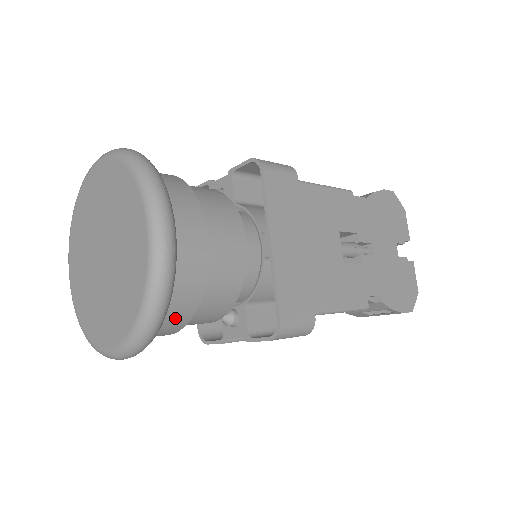
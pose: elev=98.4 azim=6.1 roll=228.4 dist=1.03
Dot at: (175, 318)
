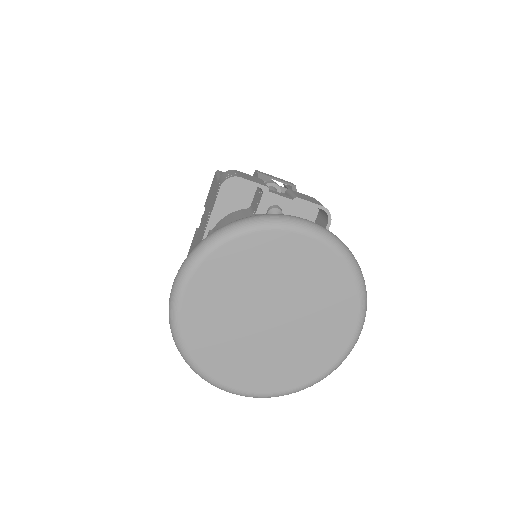
Dot at: occluded
